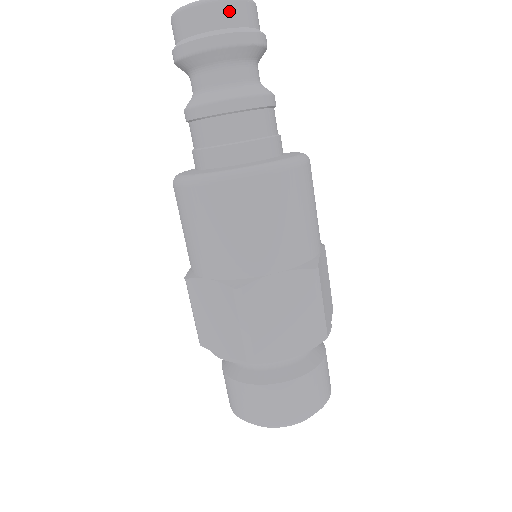
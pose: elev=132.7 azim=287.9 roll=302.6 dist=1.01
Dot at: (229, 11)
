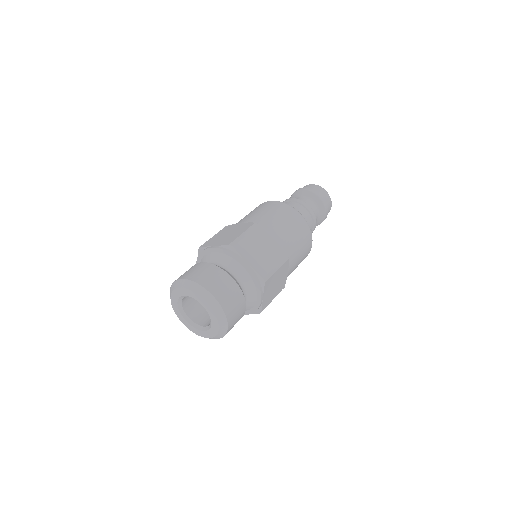
Dot at: (309, 186)
